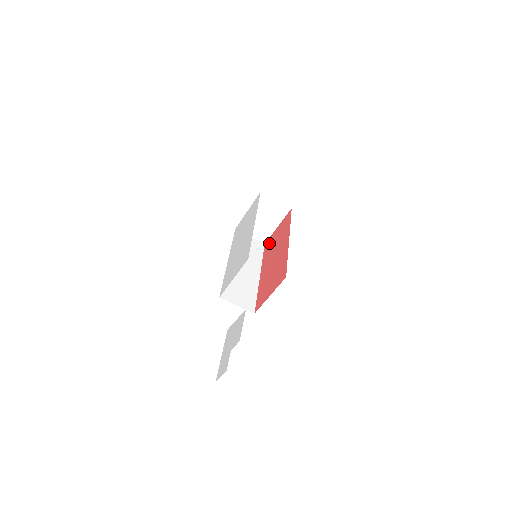
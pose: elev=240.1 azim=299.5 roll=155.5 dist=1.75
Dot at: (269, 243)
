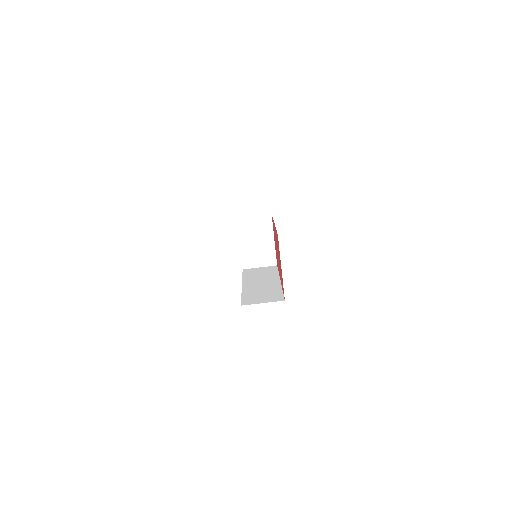
Dot at: occluded
